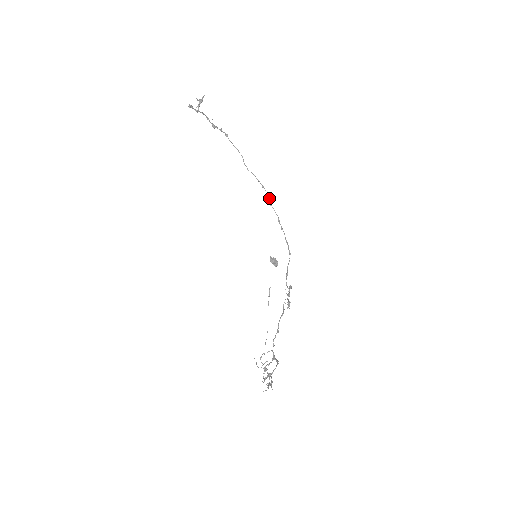
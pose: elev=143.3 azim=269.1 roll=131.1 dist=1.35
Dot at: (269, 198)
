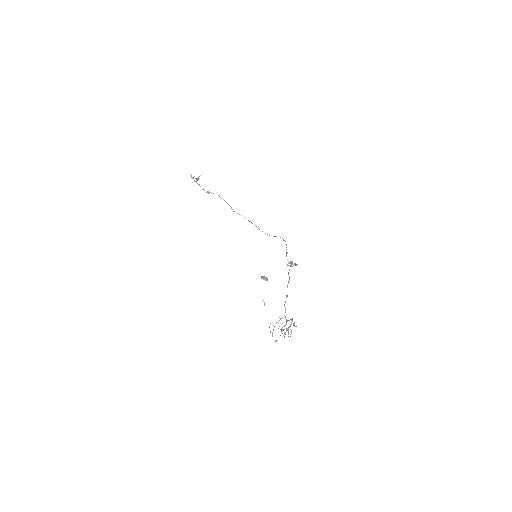
Dot at: (257, 227)
